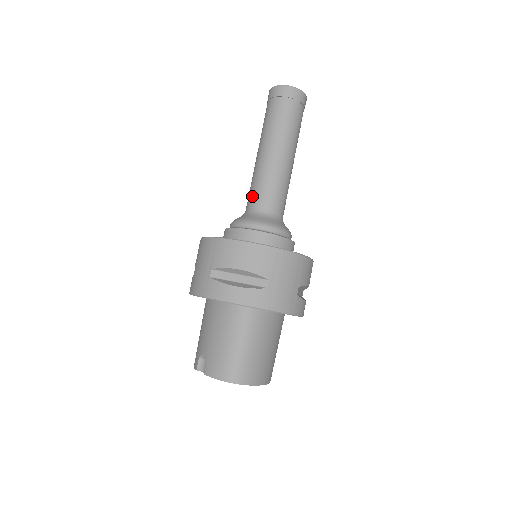
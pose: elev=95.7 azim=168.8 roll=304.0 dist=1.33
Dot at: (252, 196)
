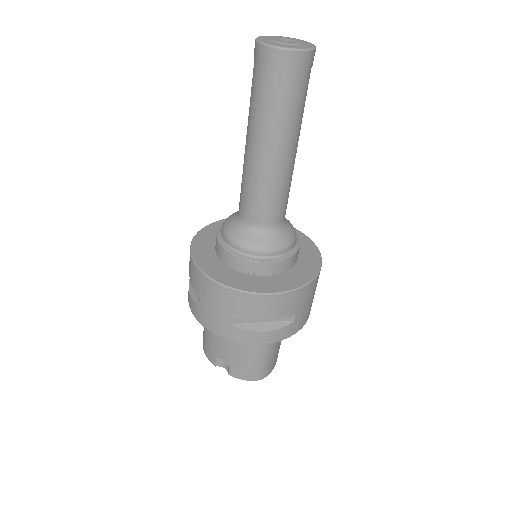
Dot at: (252, 208)
